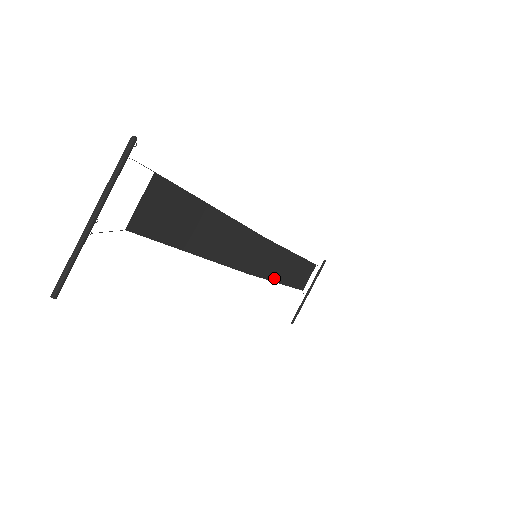
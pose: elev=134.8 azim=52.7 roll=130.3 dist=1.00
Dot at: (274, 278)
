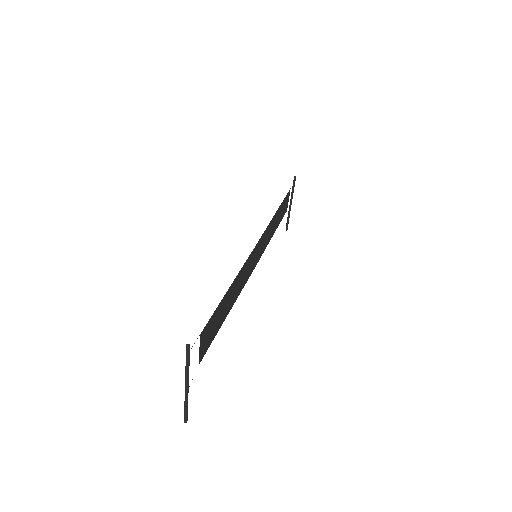
Dot at: (269, 240)
